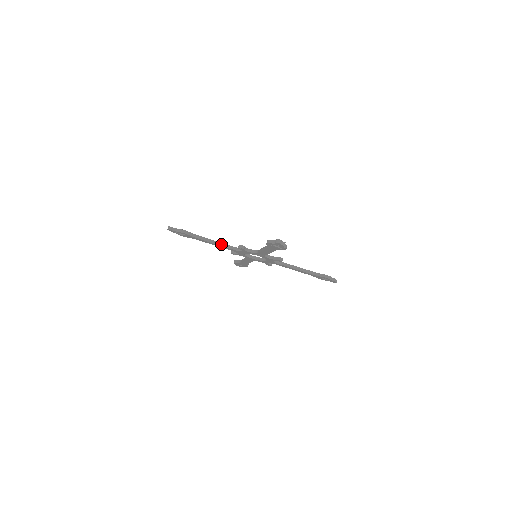
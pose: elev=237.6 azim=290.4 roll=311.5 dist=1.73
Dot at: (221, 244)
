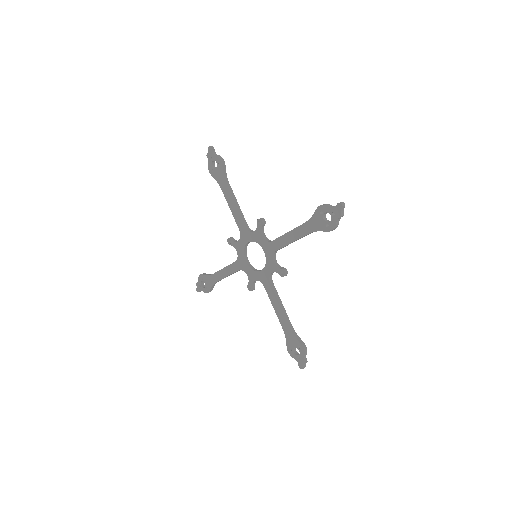
Dot at: (239, 209)
